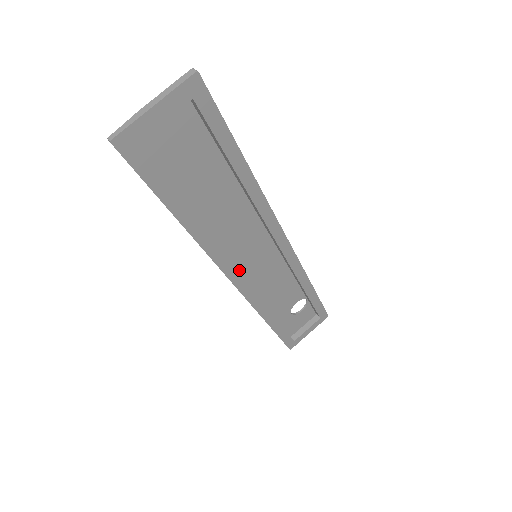
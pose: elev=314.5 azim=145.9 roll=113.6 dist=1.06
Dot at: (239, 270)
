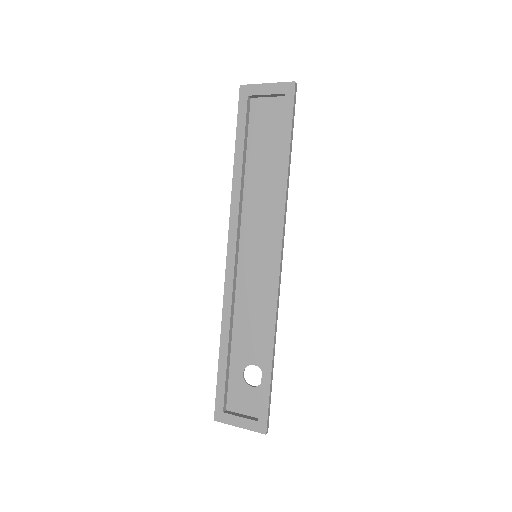
Dot at: (240, 254)
